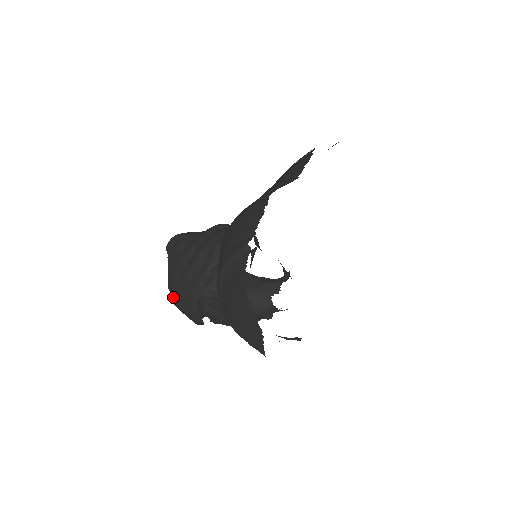
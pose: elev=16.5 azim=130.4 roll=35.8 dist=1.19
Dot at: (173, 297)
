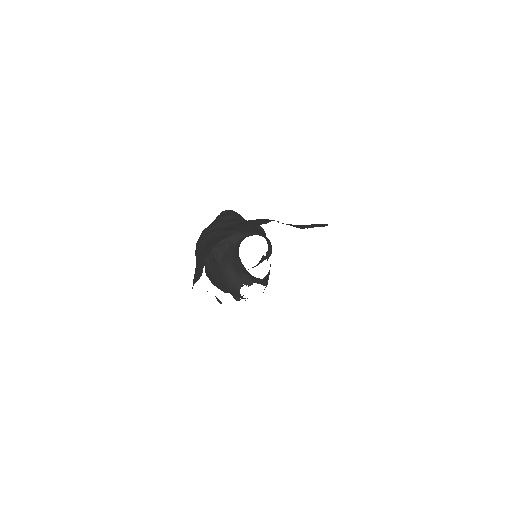
Dot at: (198, 240)
